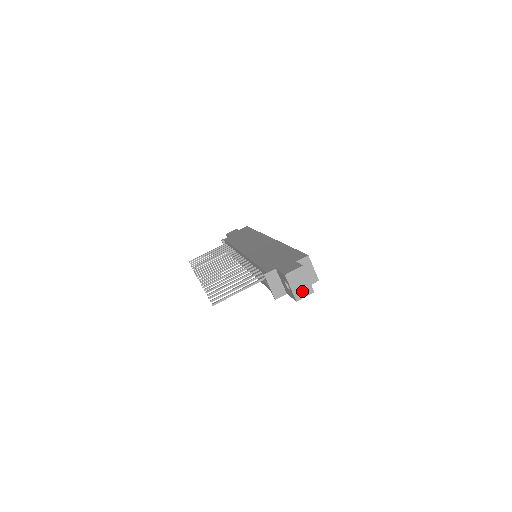
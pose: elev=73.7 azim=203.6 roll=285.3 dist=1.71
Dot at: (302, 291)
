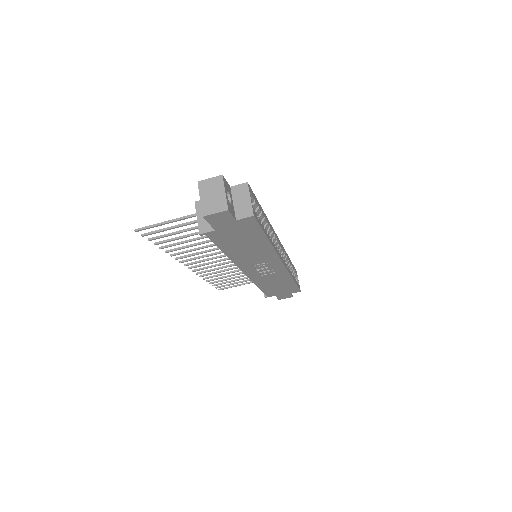
Dot at: (213, 205)
